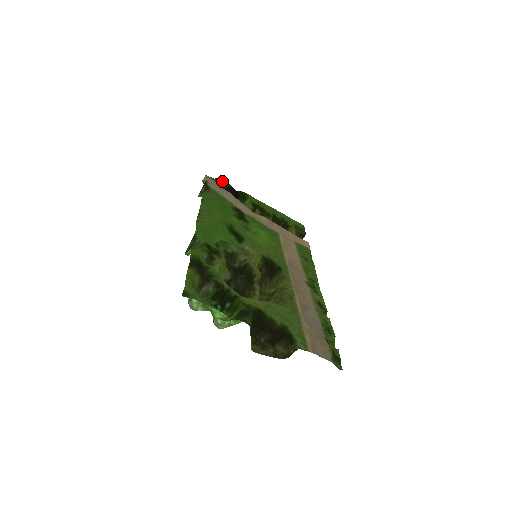
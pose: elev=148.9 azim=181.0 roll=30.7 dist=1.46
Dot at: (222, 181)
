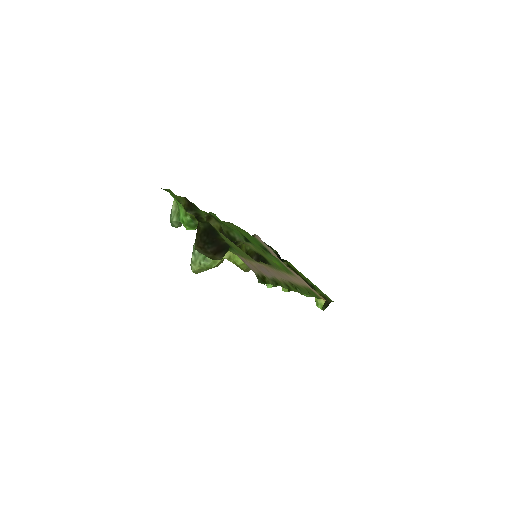
Dot at: (272, 248)
